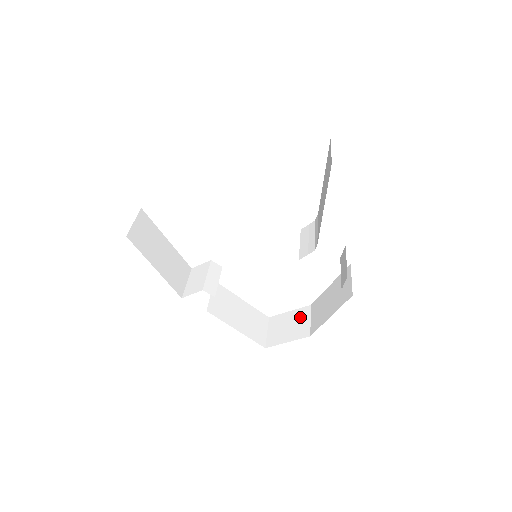
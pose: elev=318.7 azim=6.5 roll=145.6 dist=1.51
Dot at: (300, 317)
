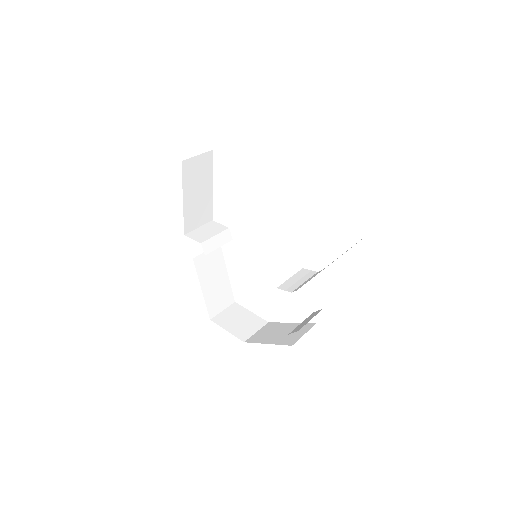
Dot at: (253, 323)
